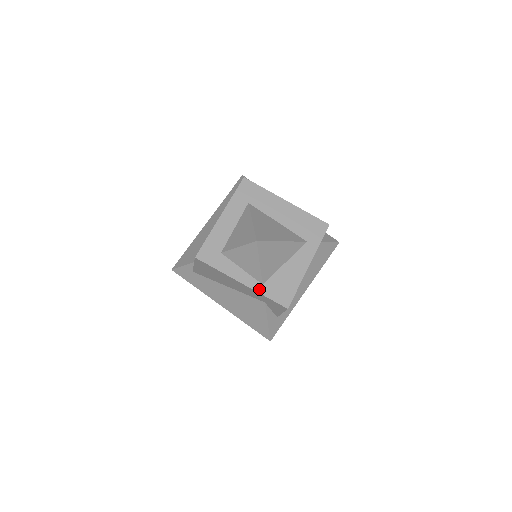
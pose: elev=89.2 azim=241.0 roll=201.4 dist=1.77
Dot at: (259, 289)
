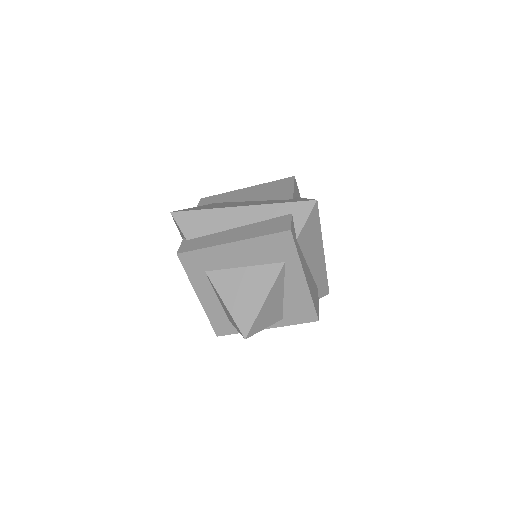
Dot at: (283, 324)
